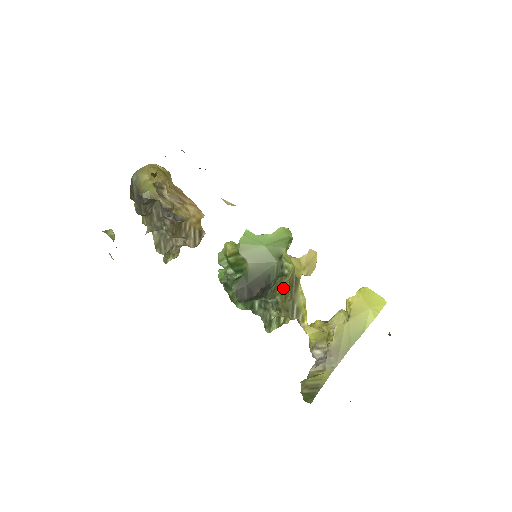
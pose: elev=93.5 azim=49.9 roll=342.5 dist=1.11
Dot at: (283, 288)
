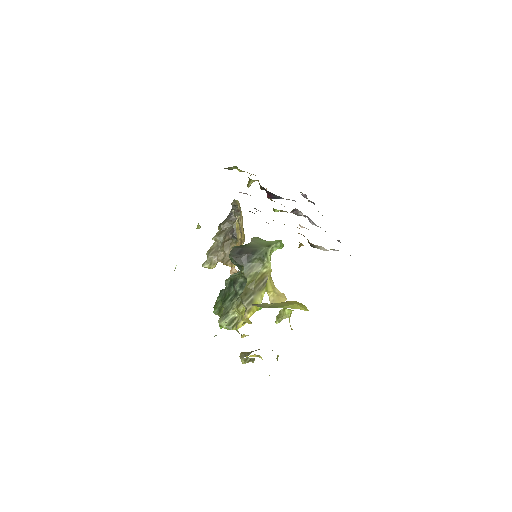
Dot at: (256, 274)
